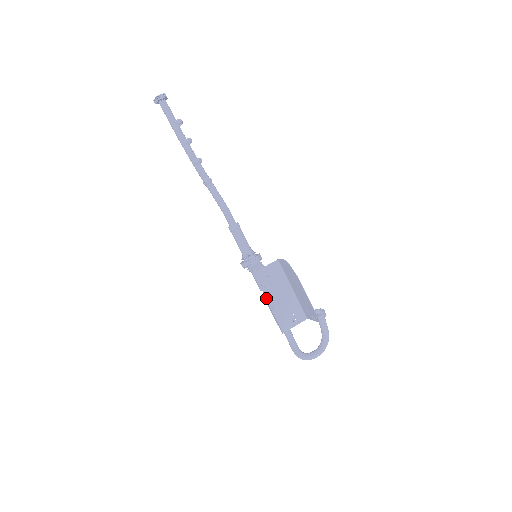
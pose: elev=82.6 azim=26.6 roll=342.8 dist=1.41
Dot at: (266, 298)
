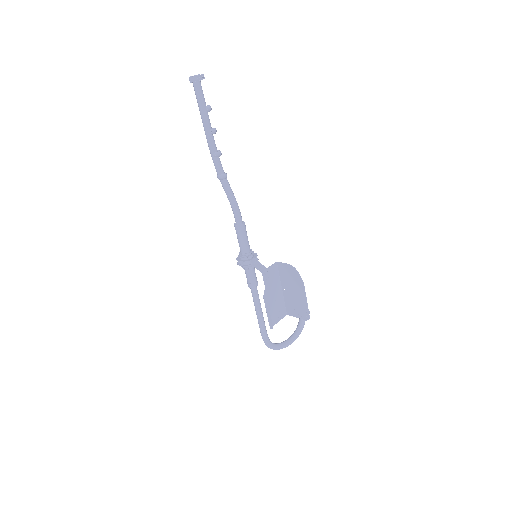
Dot at: (264, 297)
